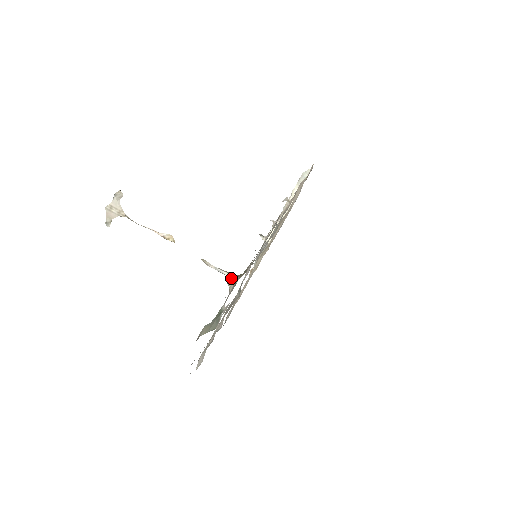
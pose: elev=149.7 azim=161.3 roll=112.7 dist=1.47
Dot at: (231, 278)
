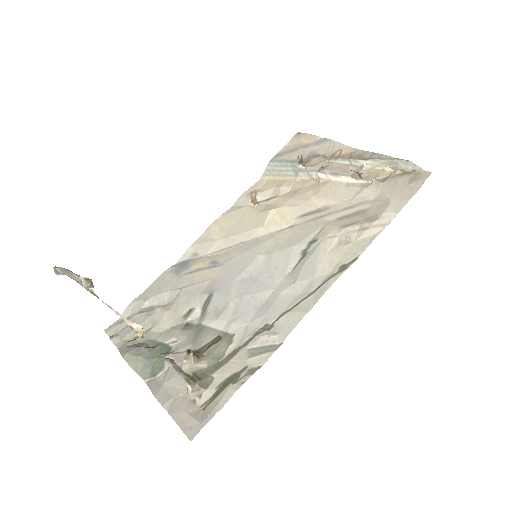
Dot at: (186, 383)
